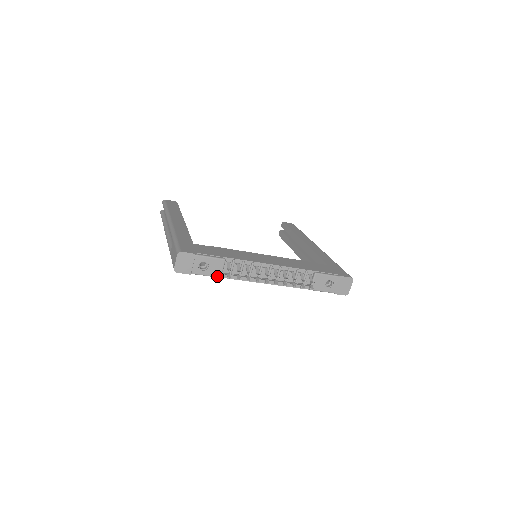
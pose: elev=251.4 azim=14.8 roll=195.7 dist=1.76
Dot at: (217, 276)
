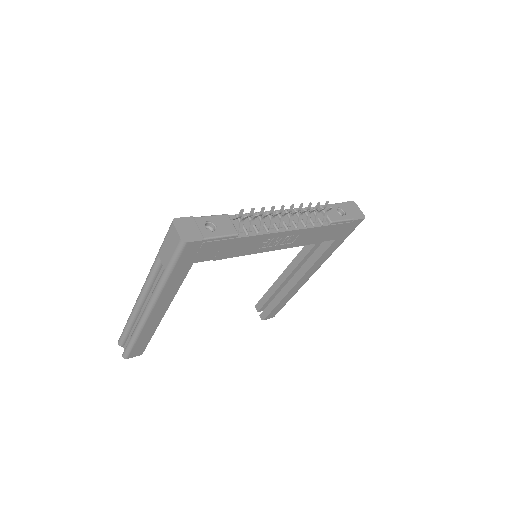
Dot at: (233, 234)
